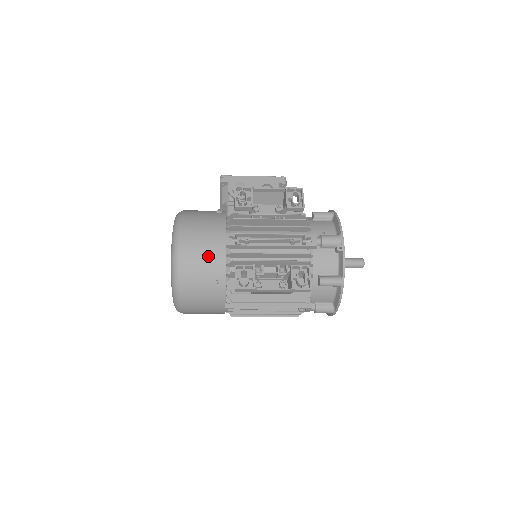
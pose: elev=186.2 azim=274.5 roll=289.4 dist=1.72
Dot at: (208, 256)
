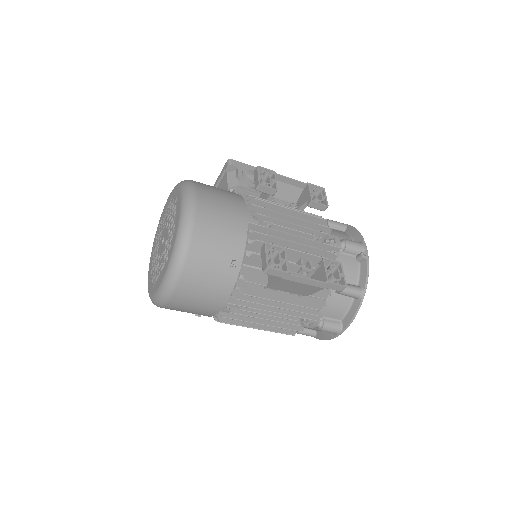
Dot at: (228, 229)
